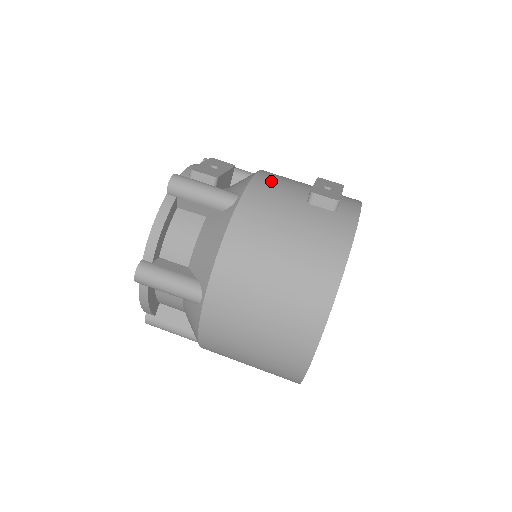
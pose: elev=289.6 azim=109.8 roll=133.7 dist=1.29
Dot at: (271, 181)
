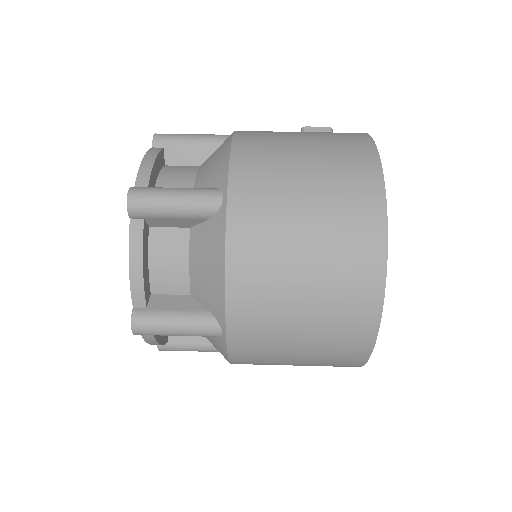
Dot at: occluded
